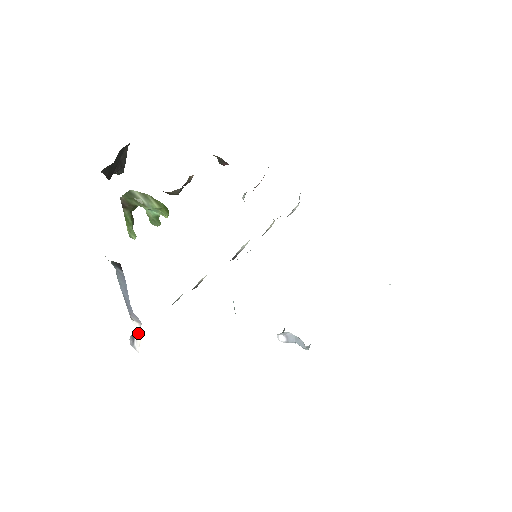
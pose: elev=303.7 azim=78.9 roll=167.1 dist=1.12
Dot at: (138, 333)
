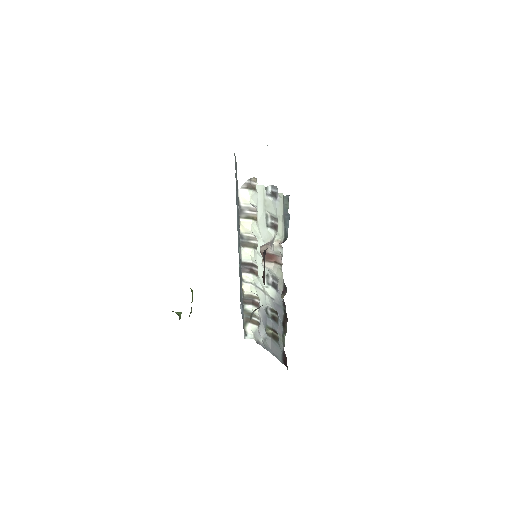
Dot at: occluded
